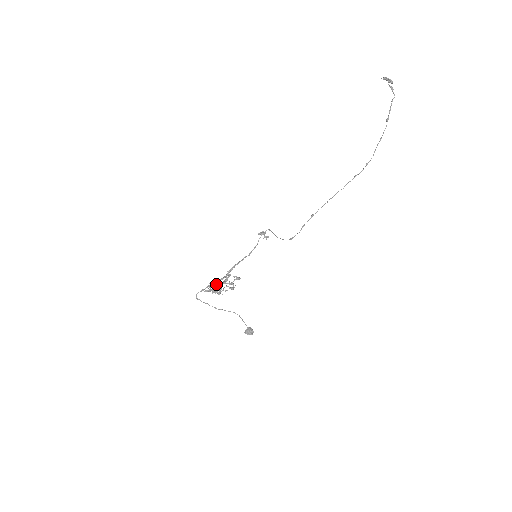
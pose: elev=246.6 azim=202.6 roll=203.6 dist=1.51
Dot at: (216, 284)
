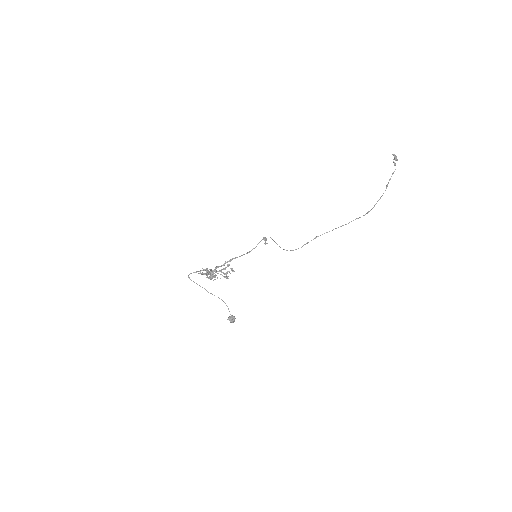
Dot at: (212, 270)
